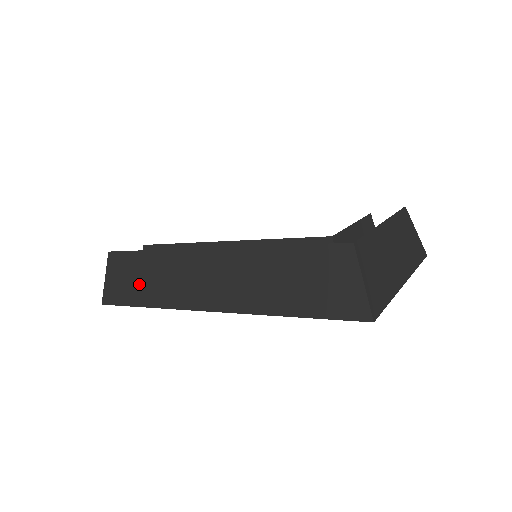
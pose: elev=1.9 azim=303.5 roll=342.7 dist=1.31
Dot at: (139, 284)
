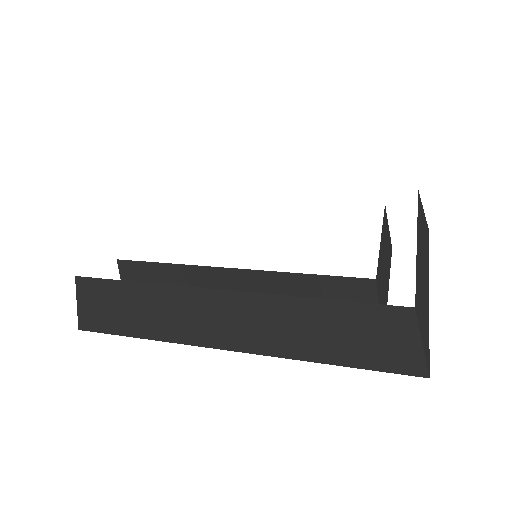
Dot at: (130, 315)
